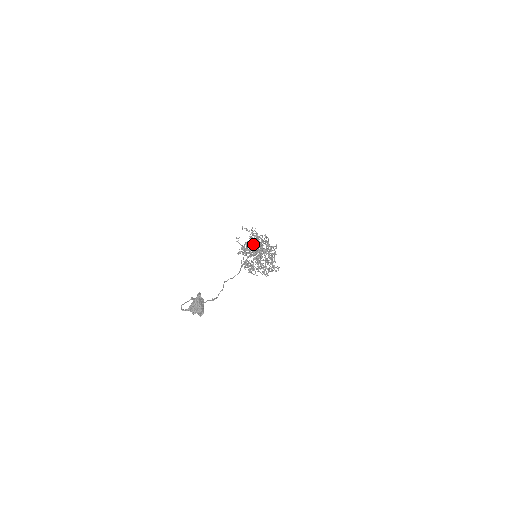
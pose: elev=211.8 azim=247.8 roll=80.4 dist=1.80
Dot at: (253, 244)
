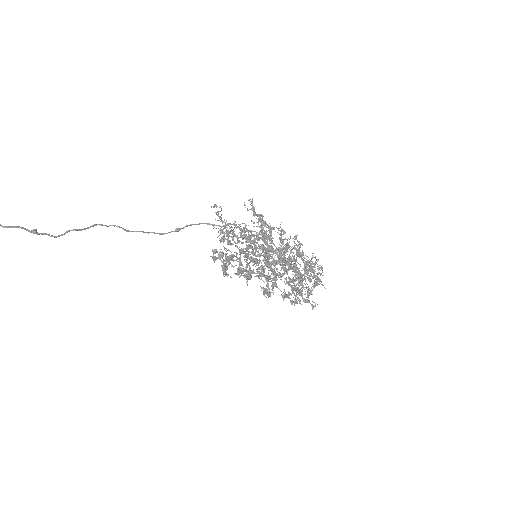
Dot at: occluded
